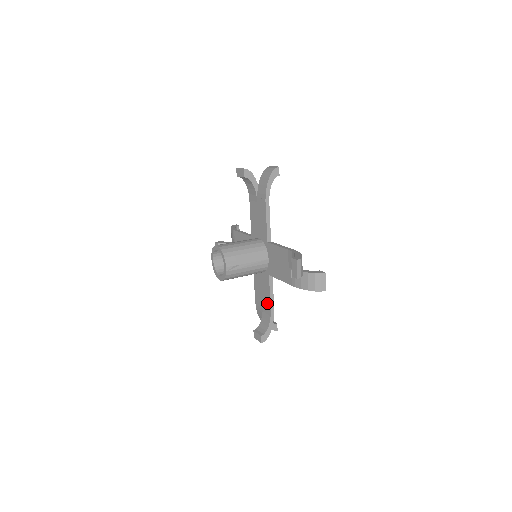
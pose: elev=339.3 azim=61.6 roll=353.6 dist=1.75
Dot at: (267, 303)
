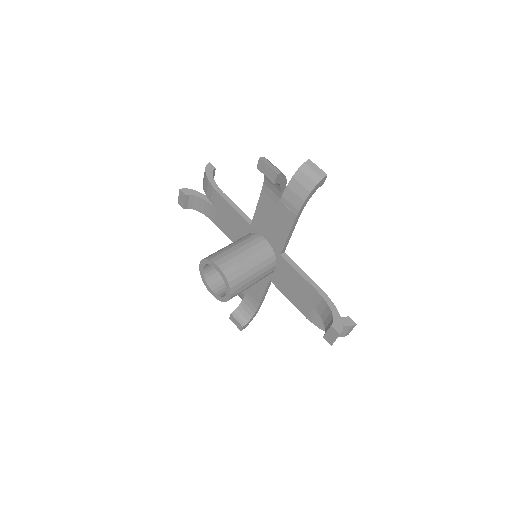
Dot at: (256, 297)
